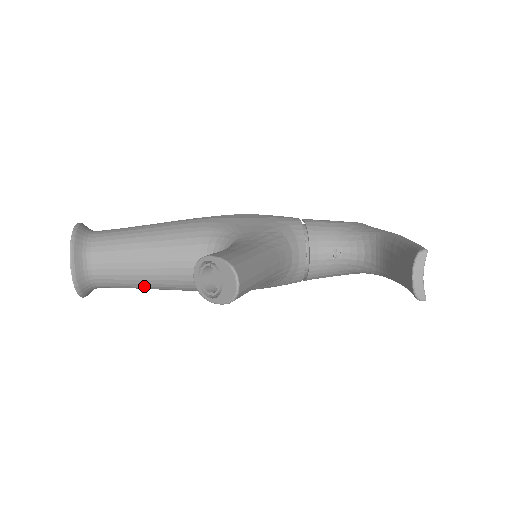
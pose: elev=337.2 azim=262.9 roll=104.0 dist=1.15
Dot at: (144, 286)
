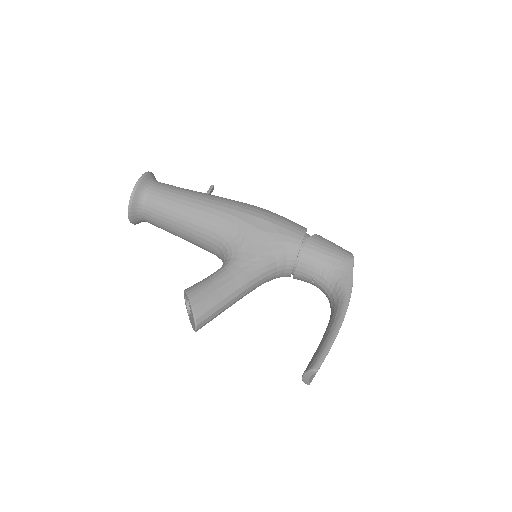
Dot at: occluded
